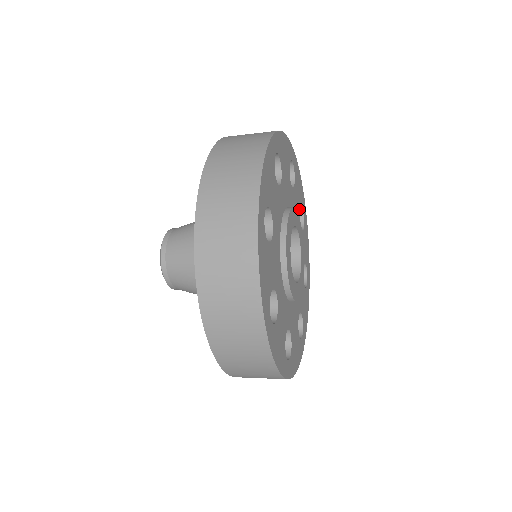
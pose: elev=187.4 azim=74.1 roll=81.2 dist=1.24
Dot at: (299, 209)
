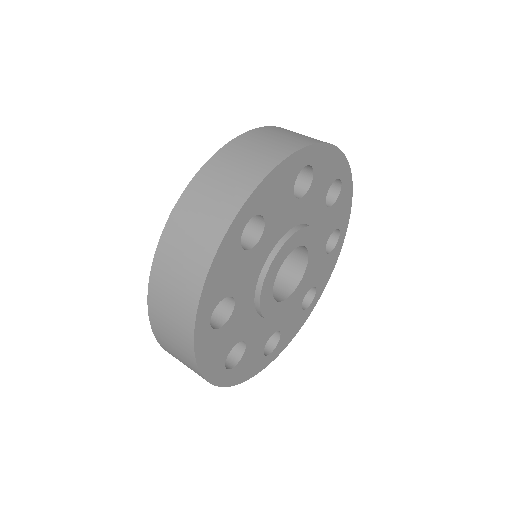
Dot at: (331, 231)
